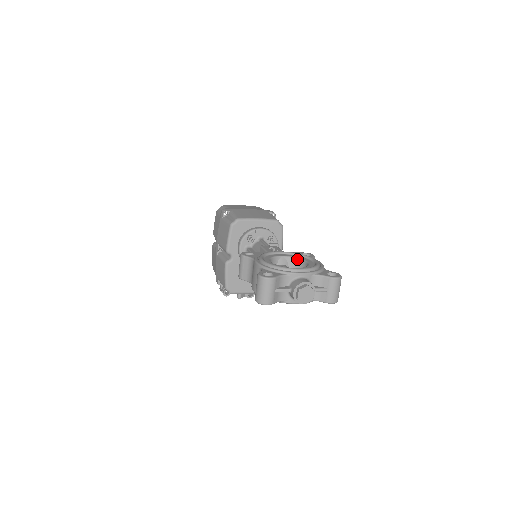
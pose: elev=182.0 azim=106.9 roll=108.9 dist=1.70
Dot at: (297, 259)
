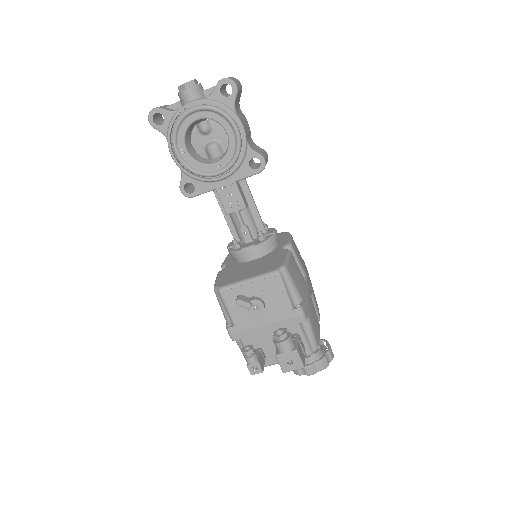
Dot at: occluded
